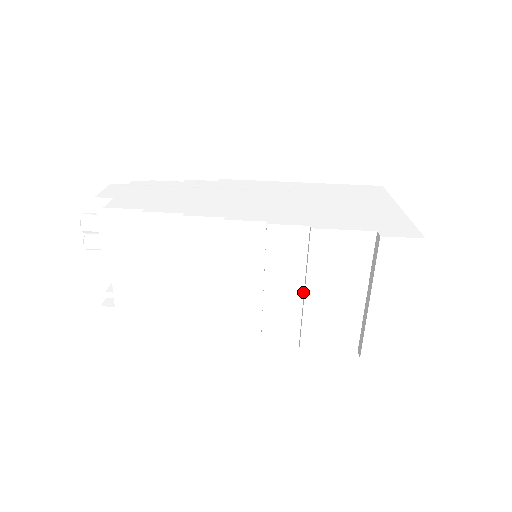
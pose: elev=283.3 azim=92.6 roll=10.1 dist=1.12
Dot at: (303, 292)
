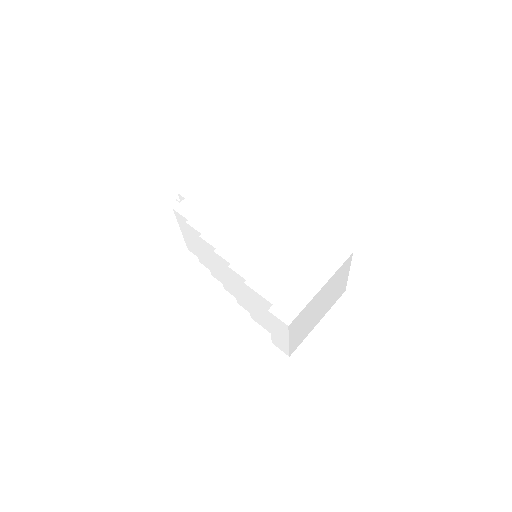
Dot at: occluded
